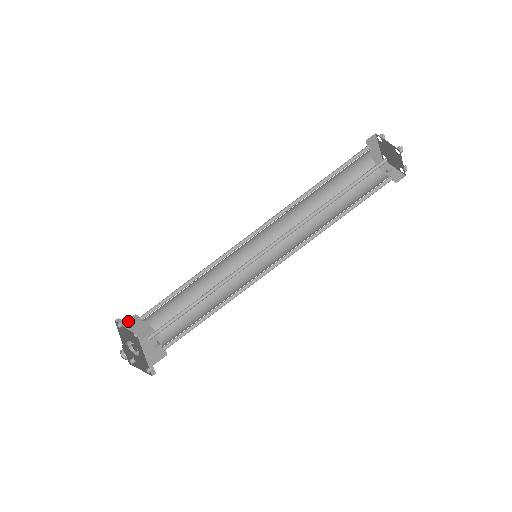
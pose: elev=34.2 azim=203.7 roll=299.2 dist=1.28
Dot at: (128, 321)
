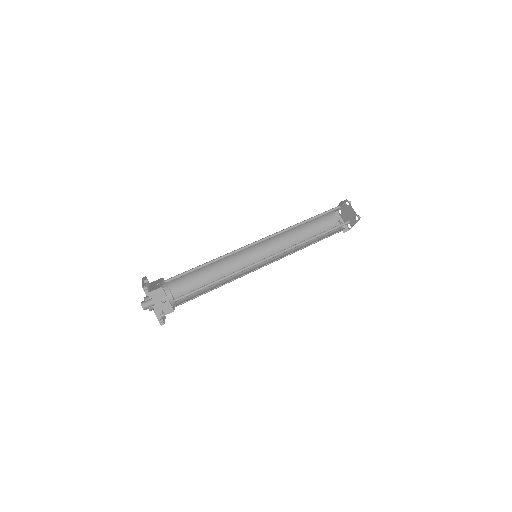
Dot at: (155, 281)
